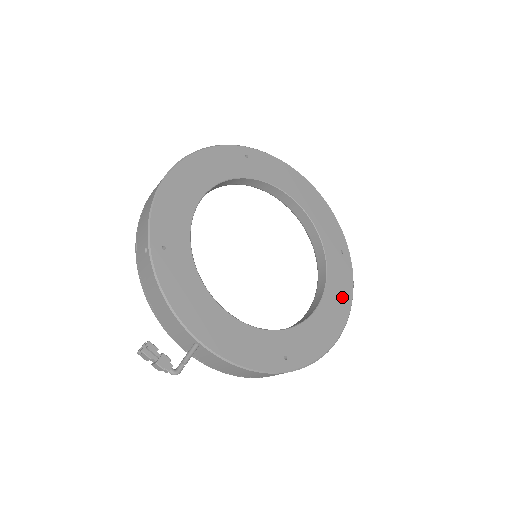
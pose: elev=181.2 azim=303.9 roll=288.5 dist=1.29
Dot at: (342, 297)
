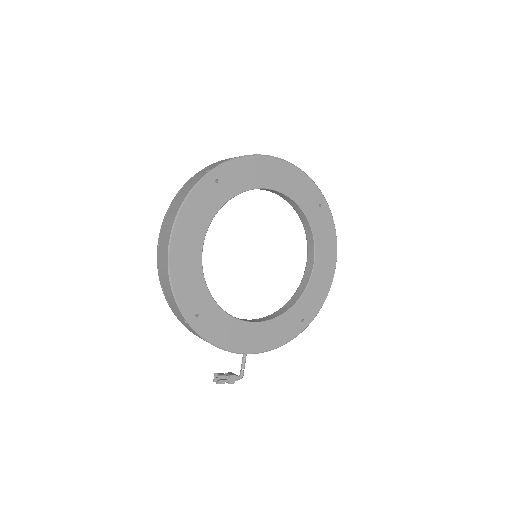
Dot at: (329, 245)
